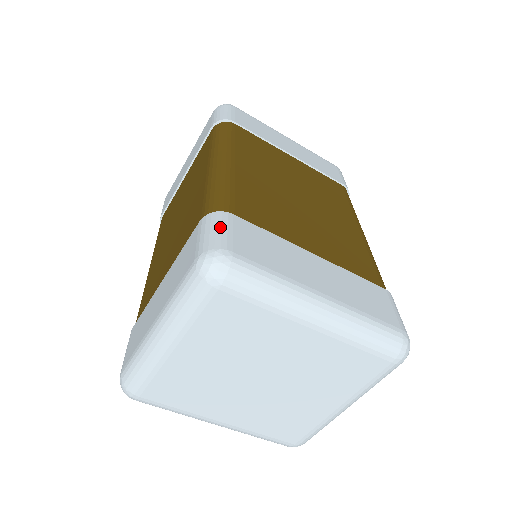
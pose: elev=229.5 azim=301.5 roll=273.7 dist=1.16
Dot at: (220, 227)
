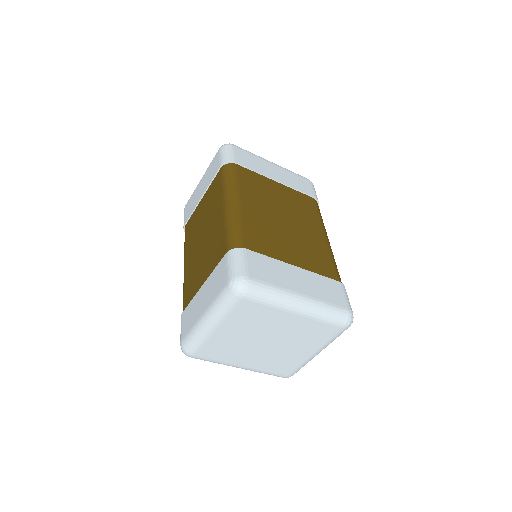
Dot at: (240, 260)
